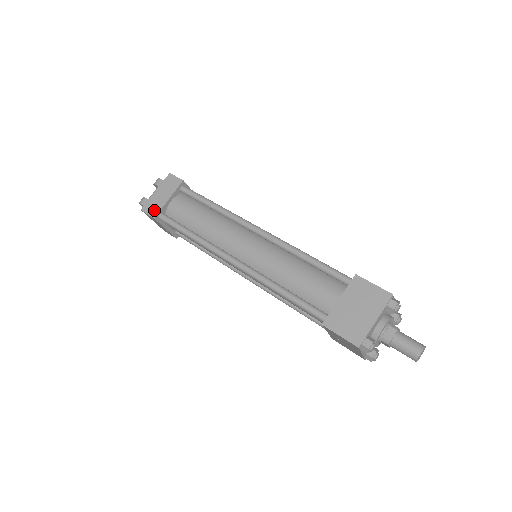
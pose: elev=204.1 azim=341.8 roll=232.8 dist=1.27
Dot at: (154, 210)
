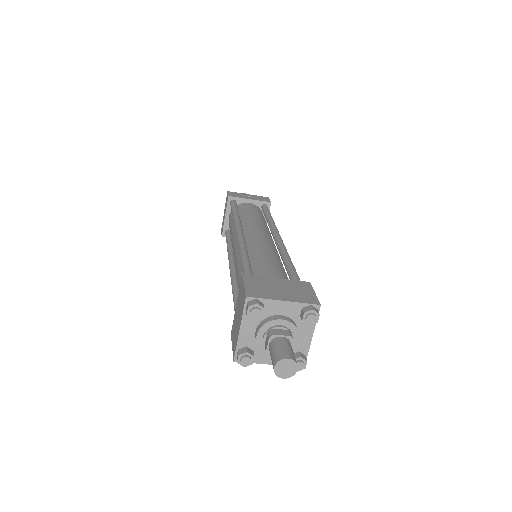
Dot at: (222, 229)
